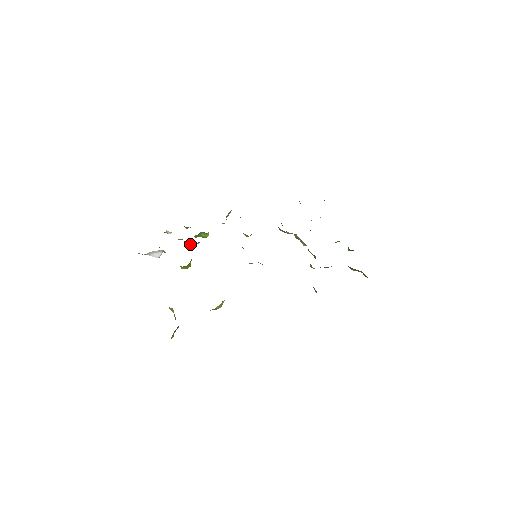
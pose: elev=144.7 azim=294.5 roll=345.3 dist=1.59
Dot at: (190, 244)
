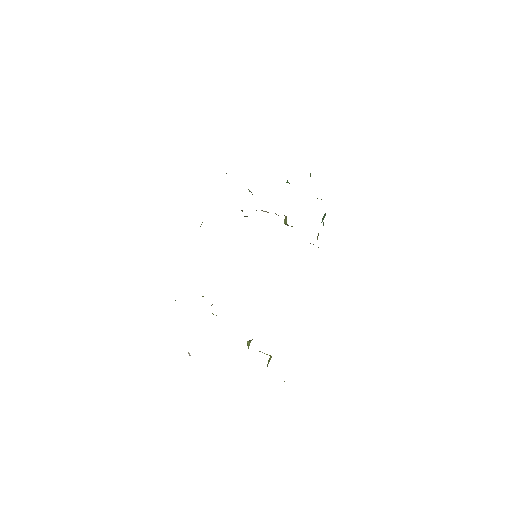
Dot at: occluded
